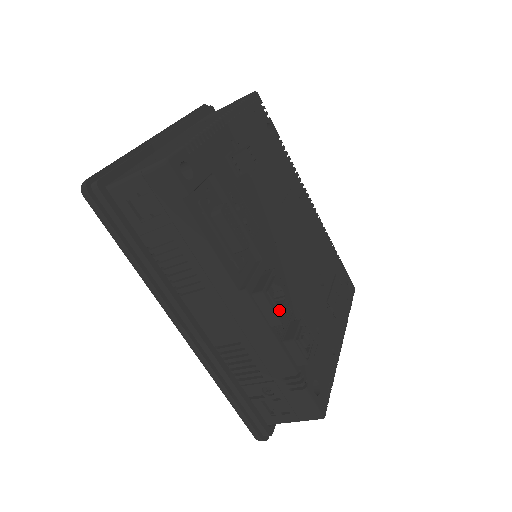
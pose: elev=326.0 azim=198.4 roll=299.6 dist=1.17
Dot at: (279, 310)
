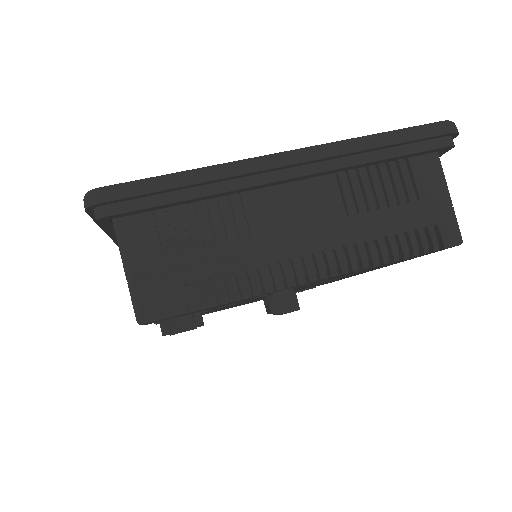
Dot at: occluded
